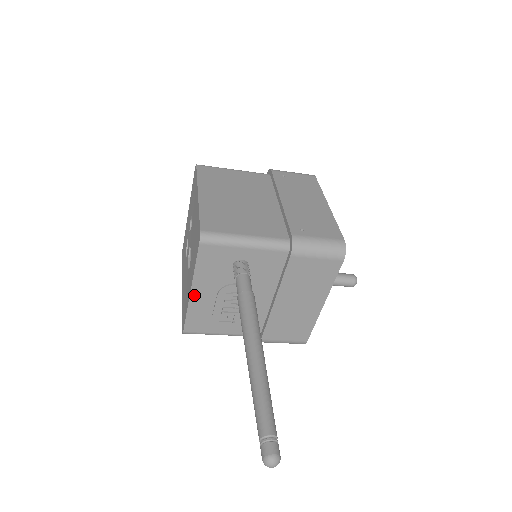
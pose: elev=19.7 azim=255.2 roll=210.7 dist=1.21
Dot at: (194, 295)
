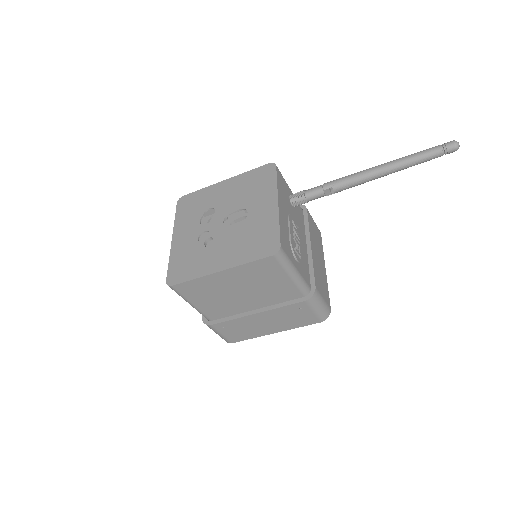
Dot at: (280, 208)
